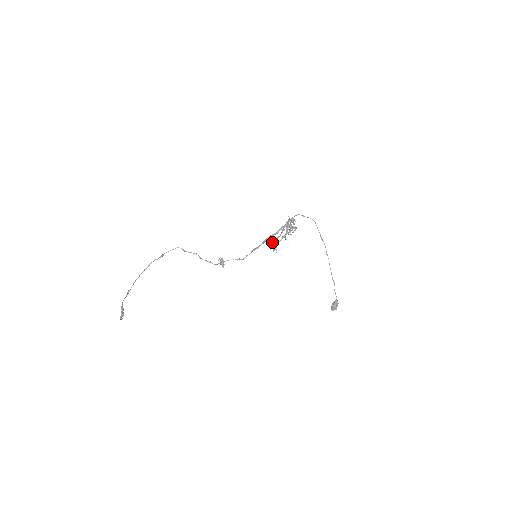
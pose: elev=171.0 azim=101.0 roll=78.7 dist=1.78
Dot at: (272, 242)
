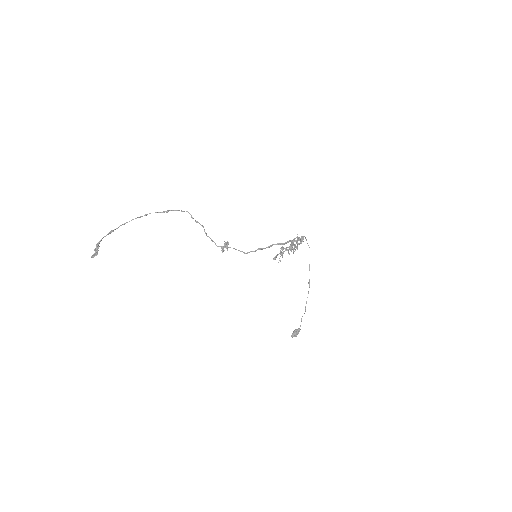
Dot at: occluded
